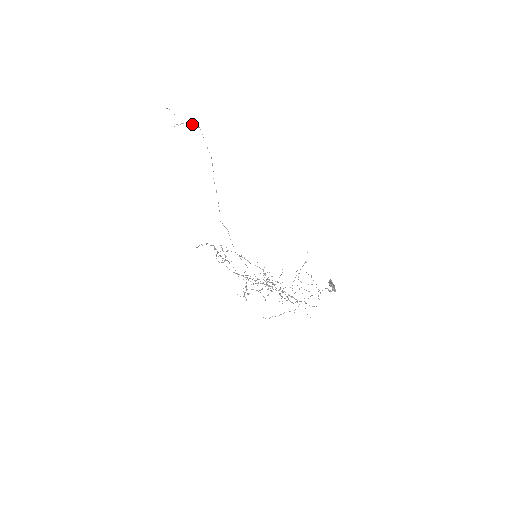
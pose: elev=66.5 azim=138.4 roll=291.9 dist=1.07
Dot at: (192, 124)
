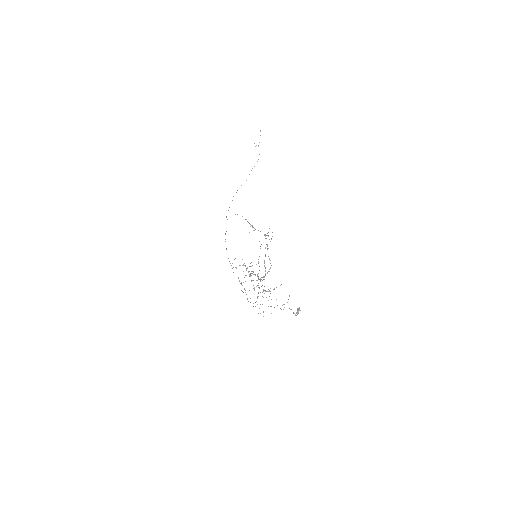
Dot at: (259, 154)
